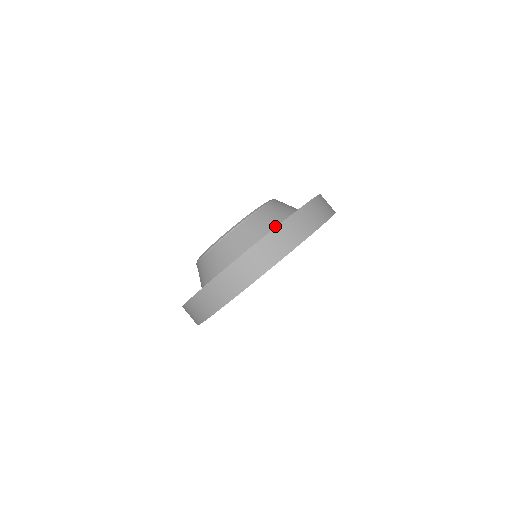
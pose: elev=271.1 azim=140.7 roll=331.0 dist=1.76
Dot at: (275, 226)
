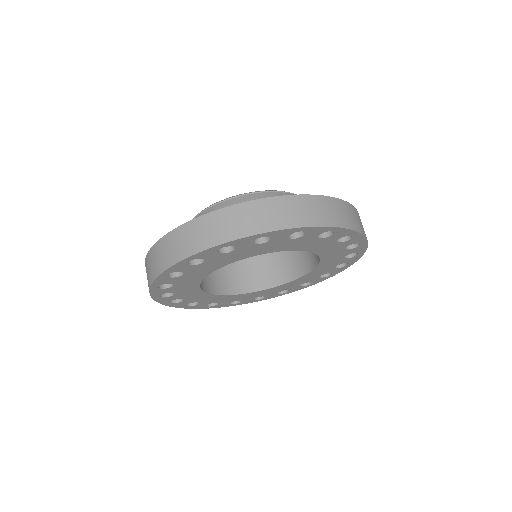
Dot at: occluded
